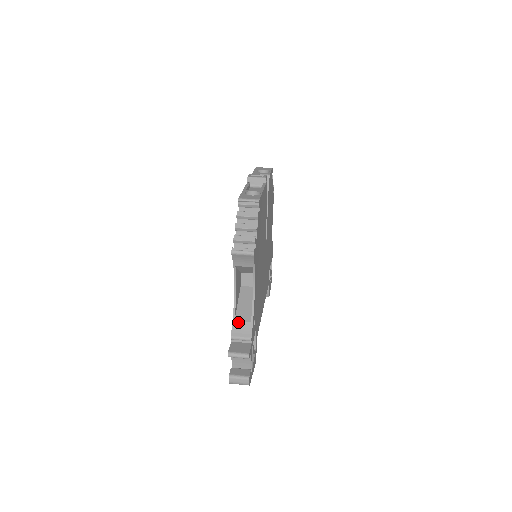
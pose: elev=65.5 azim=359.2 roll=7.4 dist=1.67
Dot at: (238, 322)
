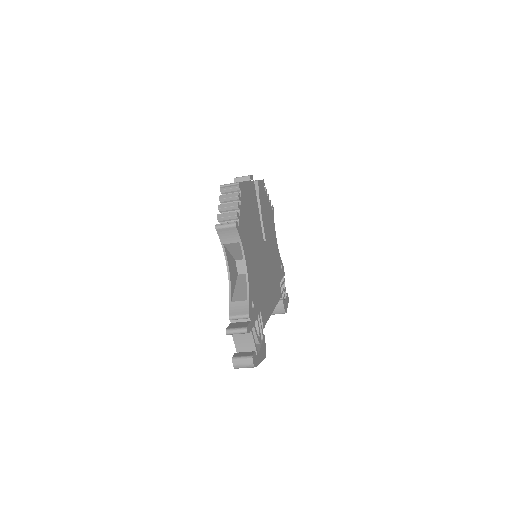
Dot at: (235, 302)
